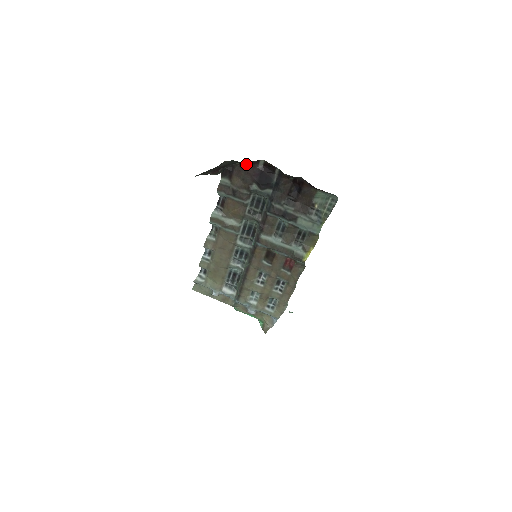
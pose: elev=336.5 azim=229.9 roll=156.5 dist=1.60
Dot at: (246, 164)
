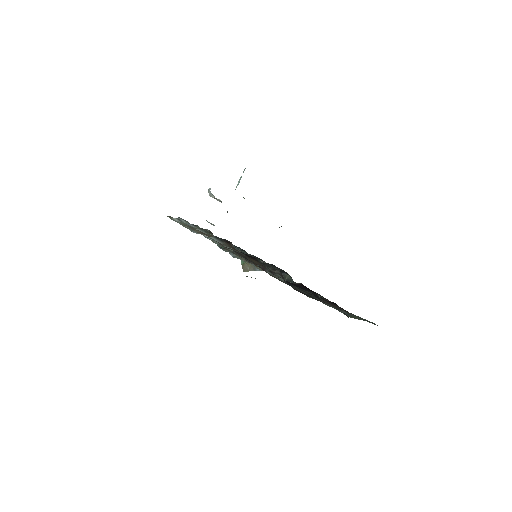
Dot at: occluded
